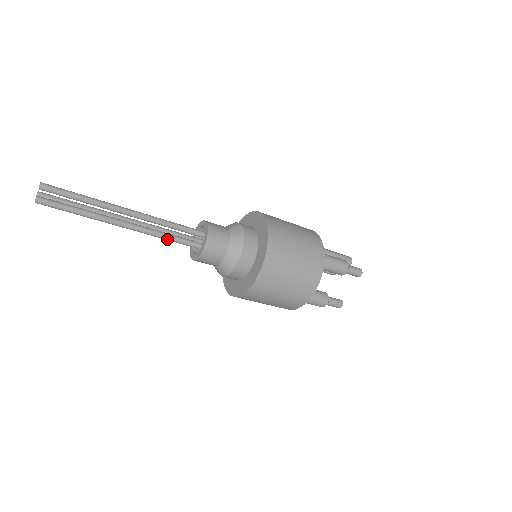
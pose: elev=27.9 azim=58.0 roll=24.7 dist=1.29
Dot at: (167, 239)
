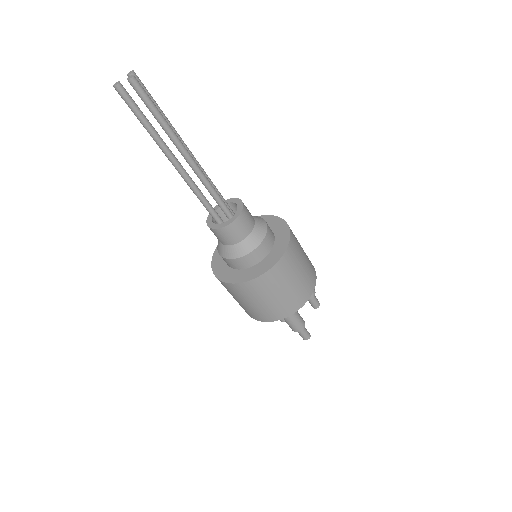
Dot at: (212, 190)
